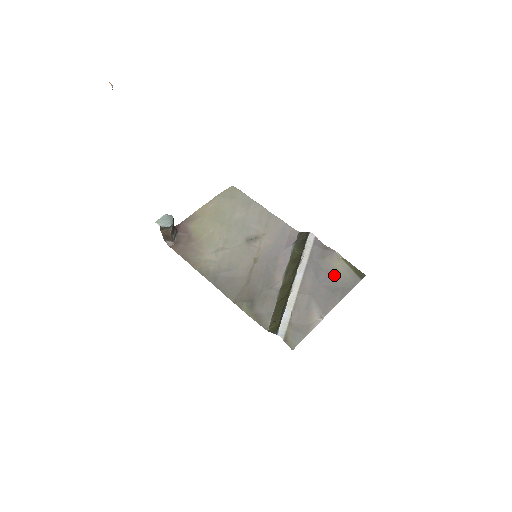
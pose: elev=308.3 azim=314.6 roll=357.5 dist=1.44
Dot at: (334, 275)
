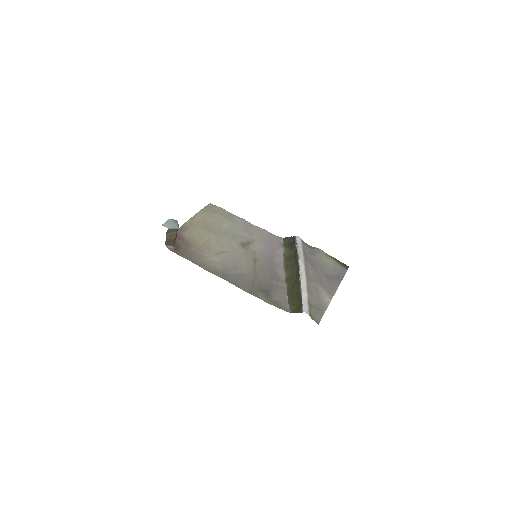
Dot at: (326, 267)
